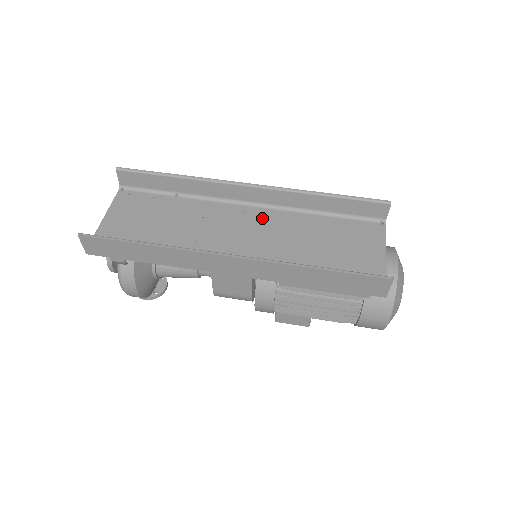
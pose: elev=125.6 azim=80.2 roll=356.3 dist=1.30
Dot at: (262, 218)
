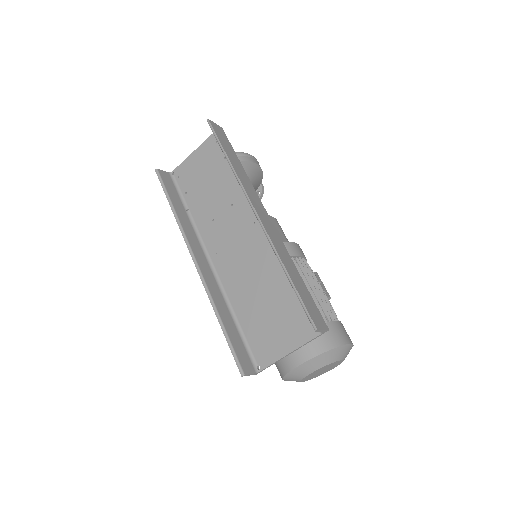
Dot at: (258, 240)
